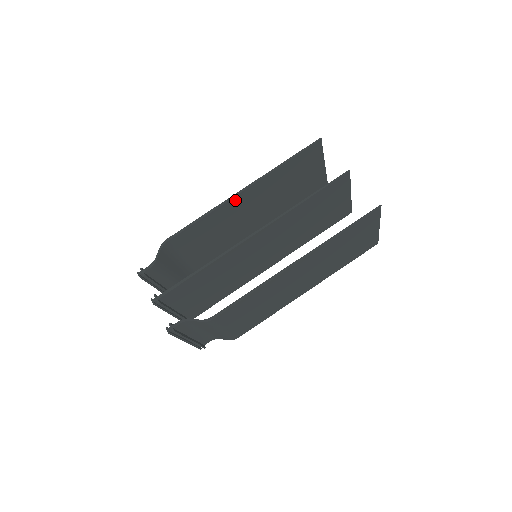
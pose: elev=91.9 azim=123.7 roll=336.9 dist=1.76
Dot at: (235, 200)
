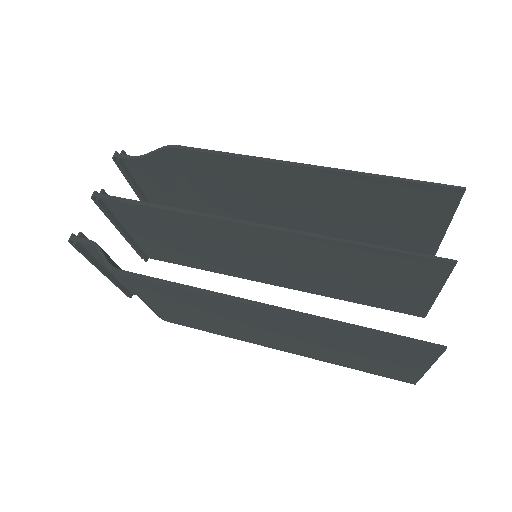
Dot at: (288, 170)
